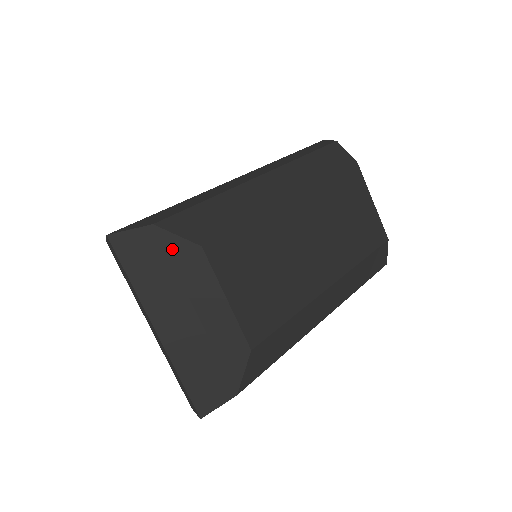
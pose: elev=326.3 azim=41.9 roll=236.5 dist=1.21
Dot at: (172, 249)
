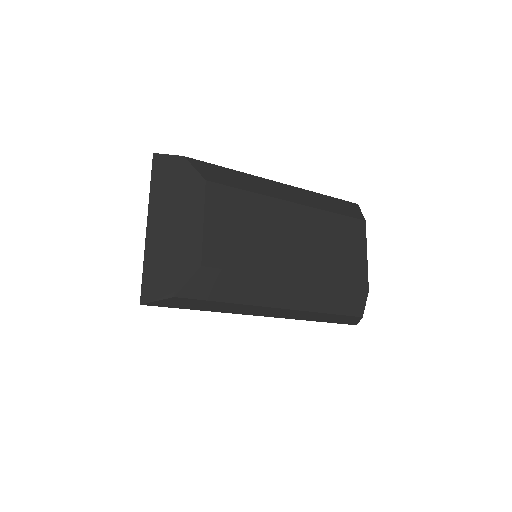
Dot at: (187, 175)
